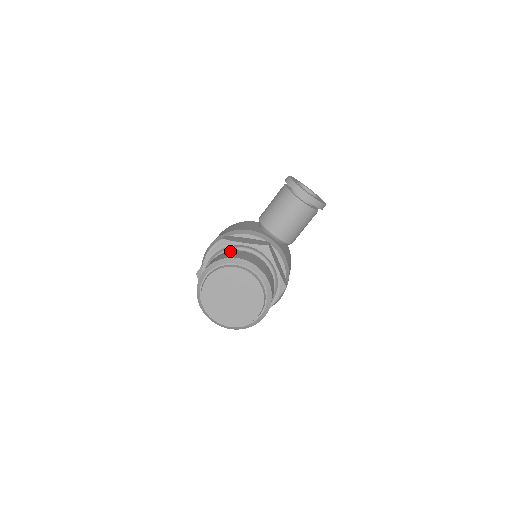
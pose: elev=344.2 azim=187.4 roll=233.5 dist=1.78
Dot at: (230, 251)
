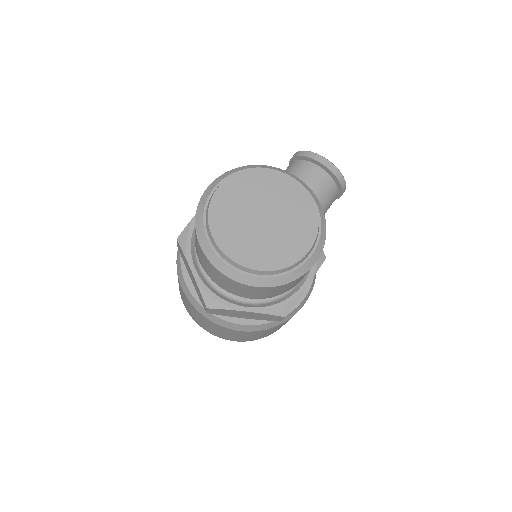
Dot at: occluded
